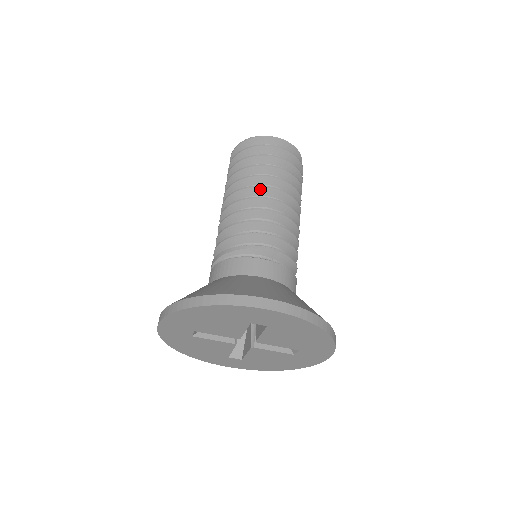
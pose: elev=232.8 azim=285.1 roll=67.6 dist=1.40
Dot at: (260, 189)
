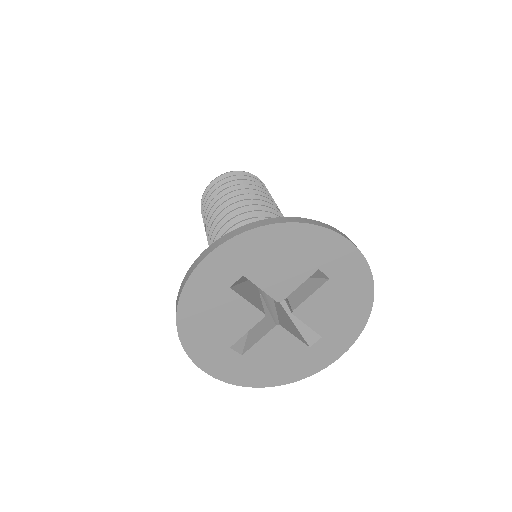
Dot at: (265, 200)
